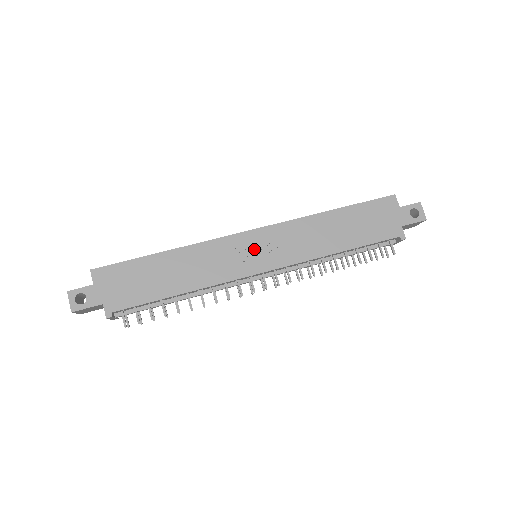
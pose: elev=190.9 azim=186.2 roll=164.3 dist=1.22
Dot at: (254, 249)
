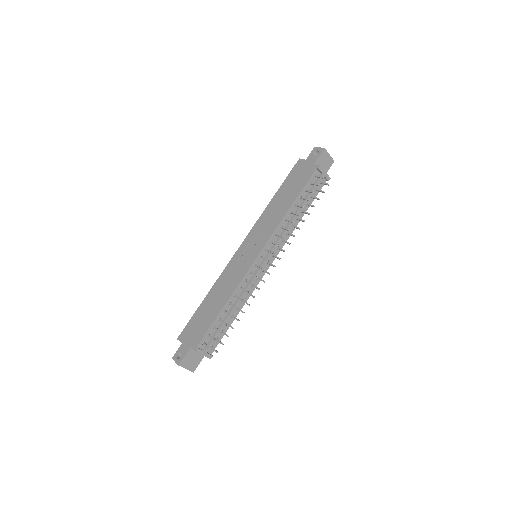
Dot at: (247, 251)
